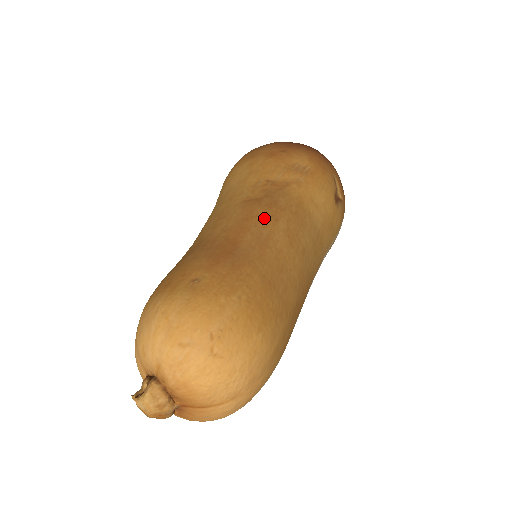
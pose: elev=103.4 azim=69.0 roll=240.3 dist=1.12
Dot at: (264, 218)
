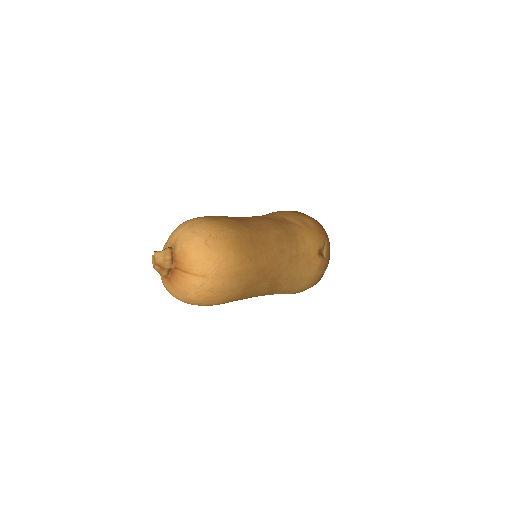
Dot at: (269, 223)
